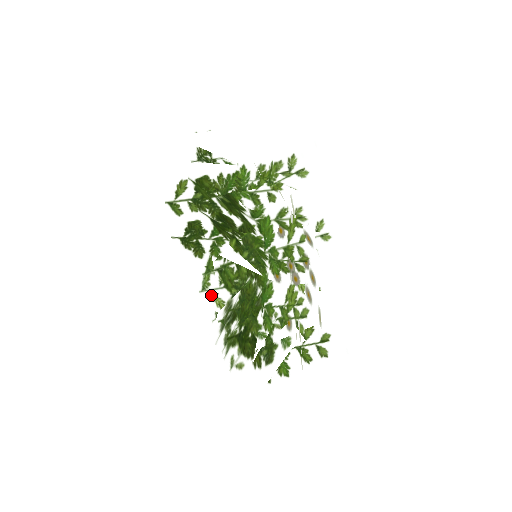
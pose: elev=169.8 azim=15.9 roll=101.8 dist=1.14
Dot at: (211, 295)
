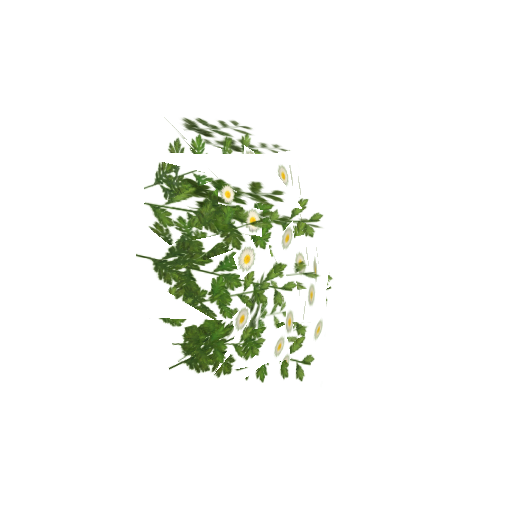
Dot at: occluded
